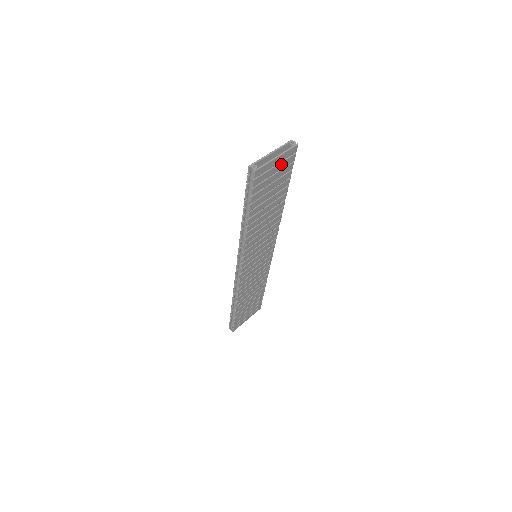
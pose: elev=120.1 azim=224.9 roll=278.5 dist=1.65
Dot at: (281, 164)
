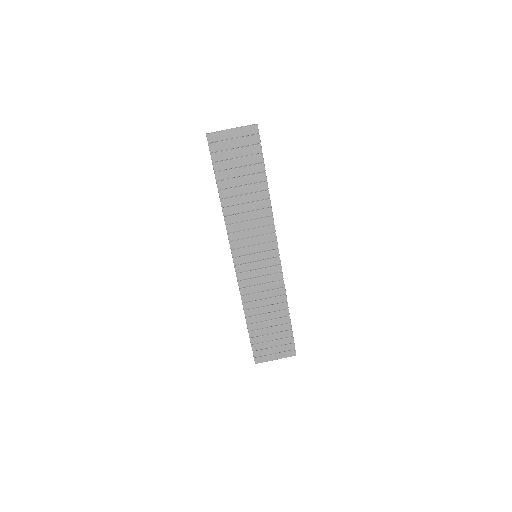
Dot at: (241, 140)
